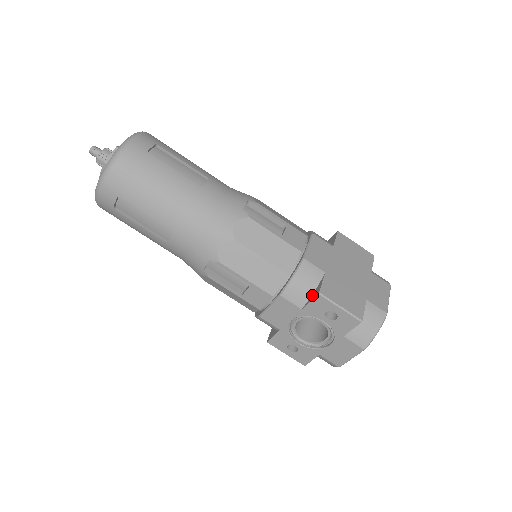
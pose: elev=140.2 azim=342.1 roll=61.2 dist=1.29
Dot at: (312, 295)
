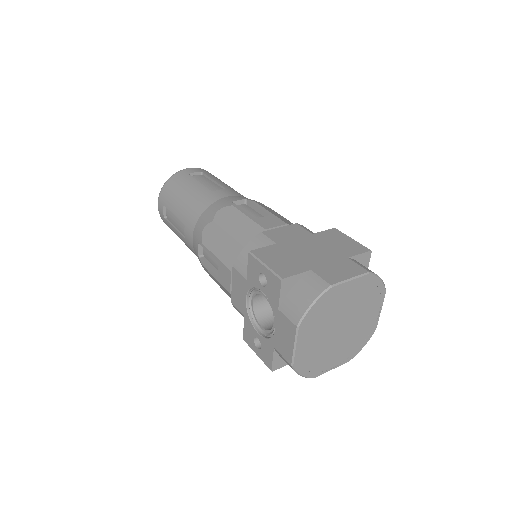
Dot at: occluded
